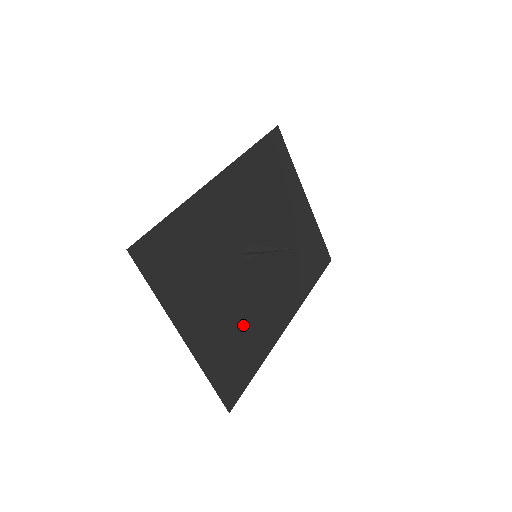
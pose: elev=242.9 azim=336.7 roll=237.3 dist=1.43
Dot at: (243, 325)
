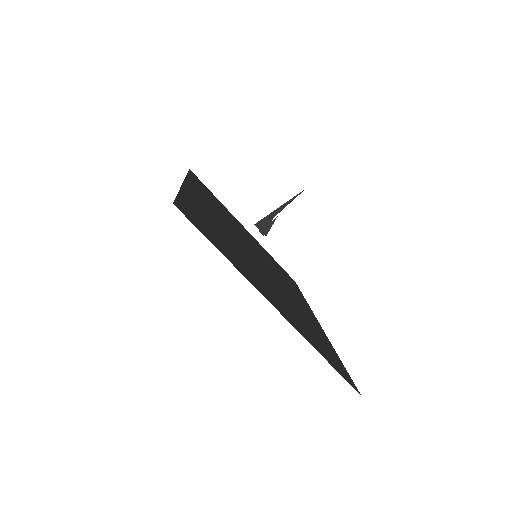
Dot at: (297, 312)
